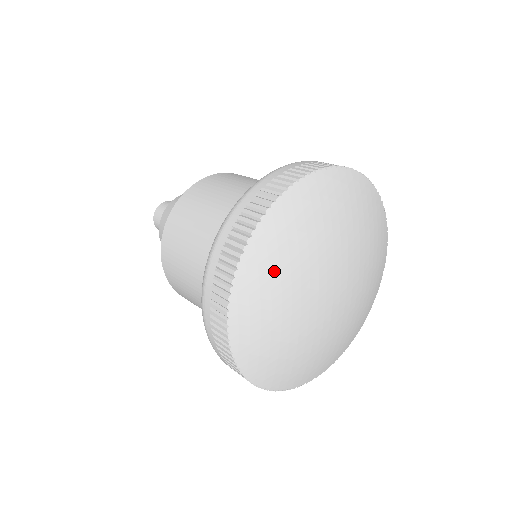
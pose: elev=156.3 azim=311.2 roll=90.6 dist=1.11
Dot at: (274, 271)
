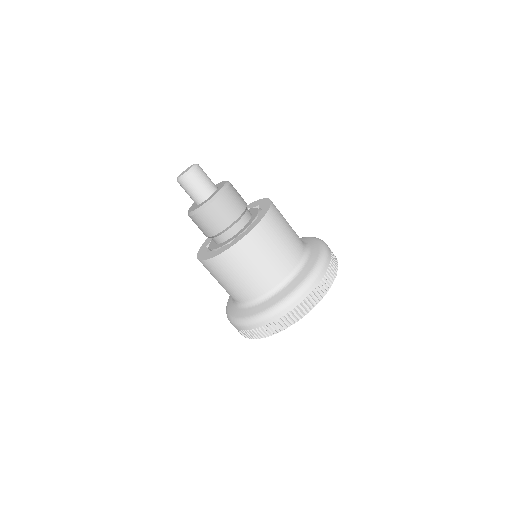
Dot at: occluded
